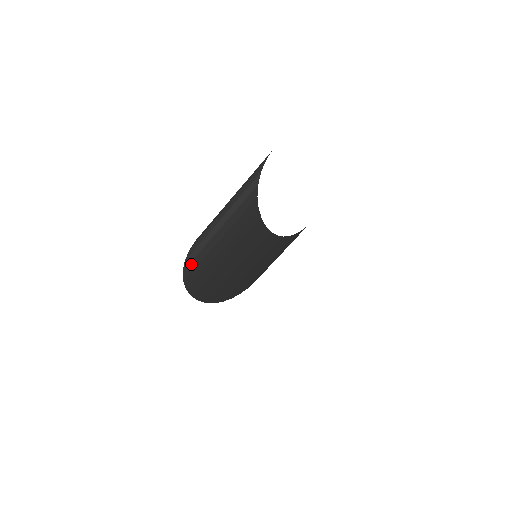
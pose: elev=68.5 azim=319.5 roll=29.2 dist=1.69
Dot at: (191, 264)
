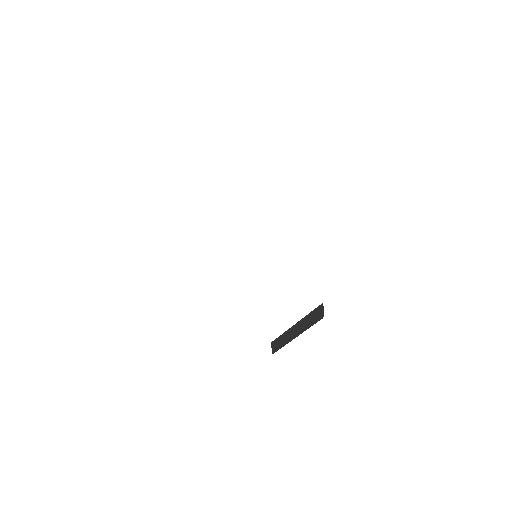
Dot at: occluded
